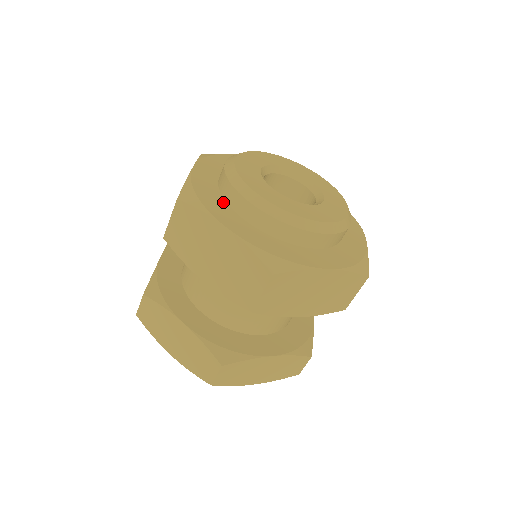
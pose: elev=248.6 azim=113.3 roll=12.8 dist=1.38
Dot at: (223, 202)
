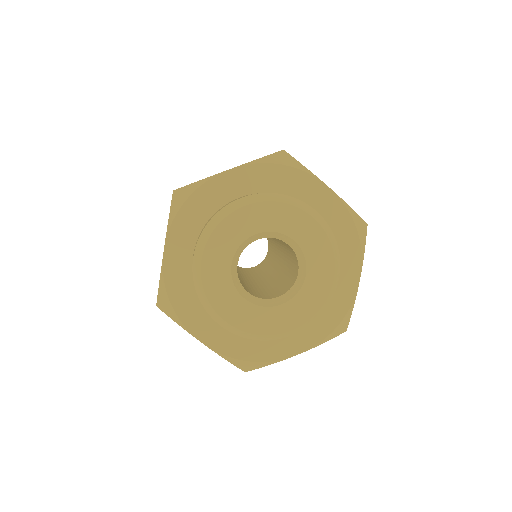
Dot at: (198, 302)
